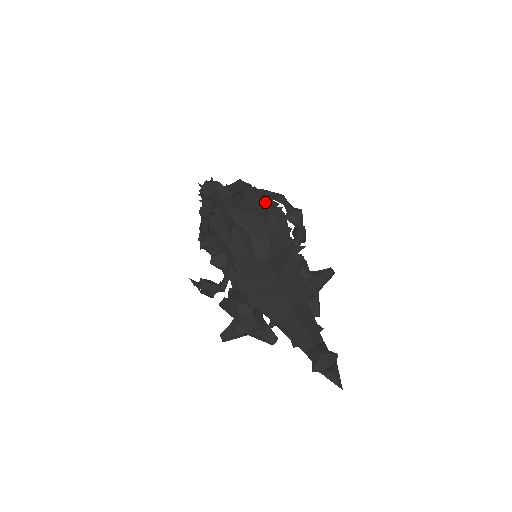
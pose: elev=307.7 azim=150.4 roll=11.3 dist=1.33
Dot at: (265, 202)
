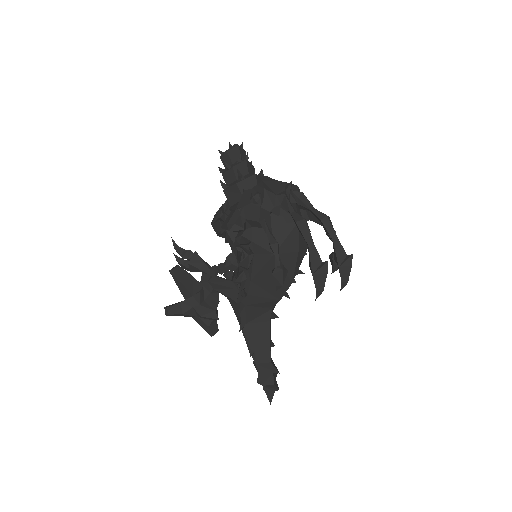
Dot at: (340, 243)
